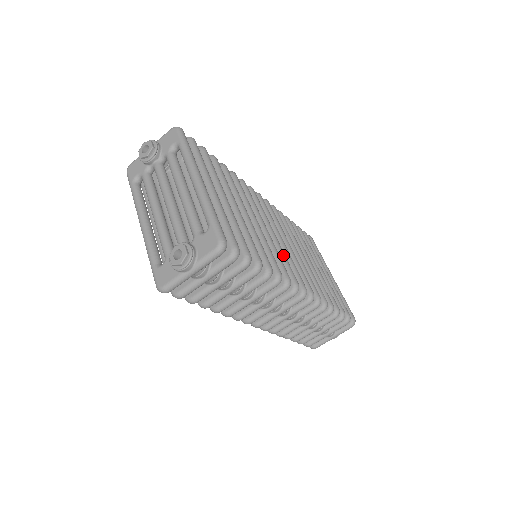
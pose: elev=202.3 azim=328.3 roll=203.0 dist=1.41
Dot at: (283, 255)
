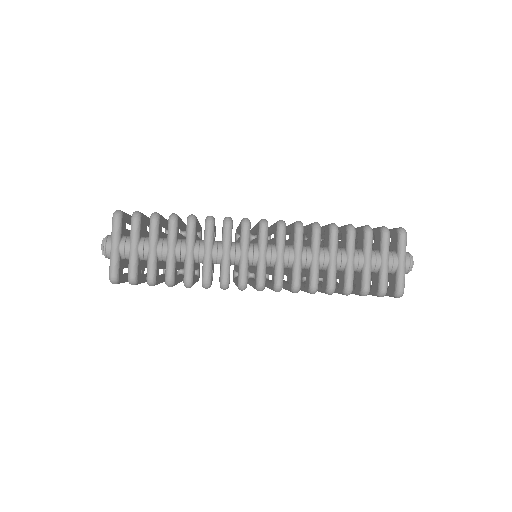
Dot at: occluded
